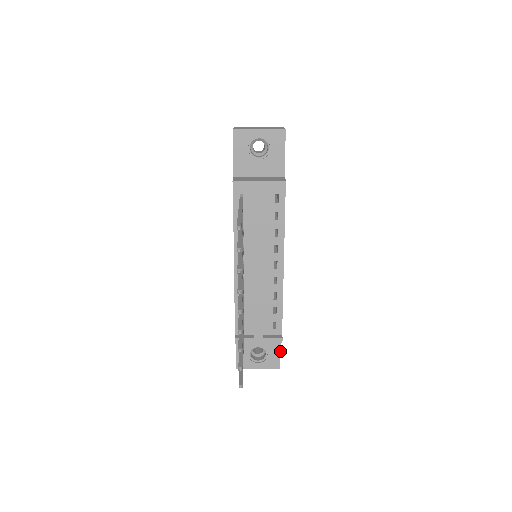
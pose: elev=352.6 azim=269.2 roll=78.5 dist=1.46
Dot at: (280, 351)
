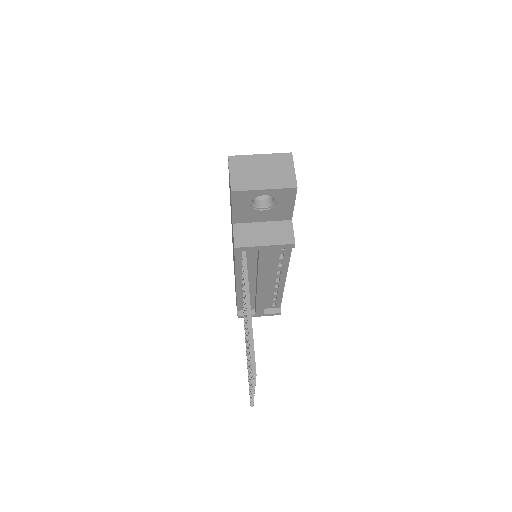
Dot at: occluded
